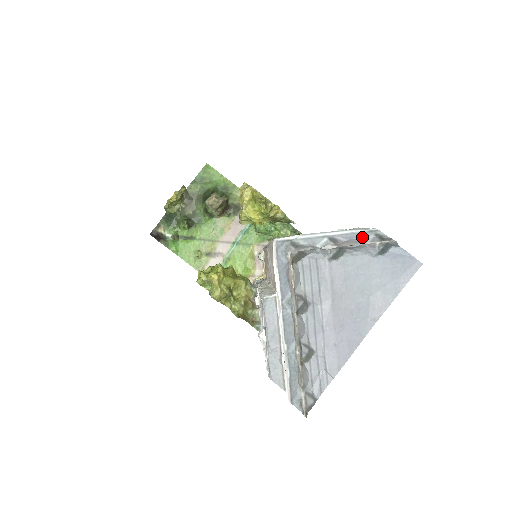
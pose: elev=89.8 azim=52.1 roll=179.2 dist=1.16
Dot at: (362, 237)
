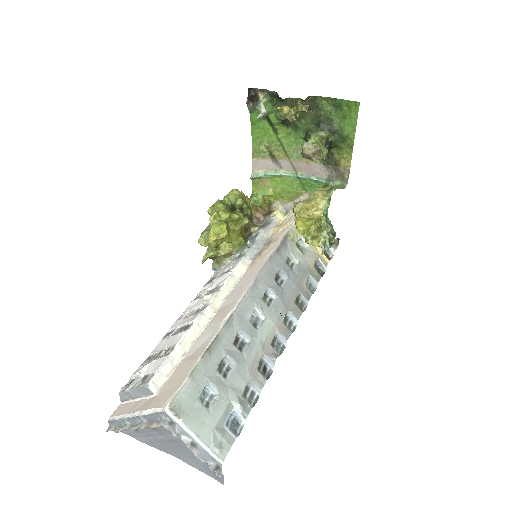
Dot at: (209, 458)
